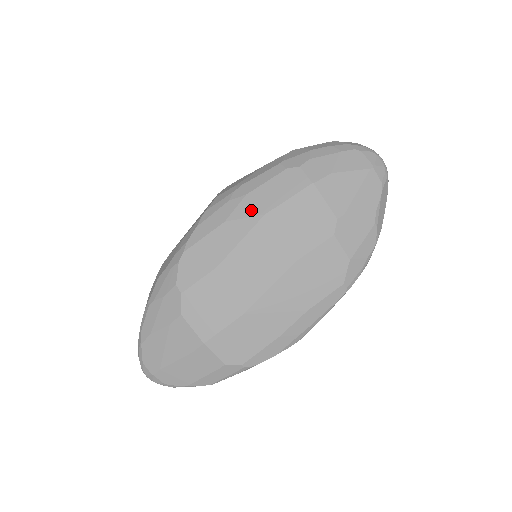
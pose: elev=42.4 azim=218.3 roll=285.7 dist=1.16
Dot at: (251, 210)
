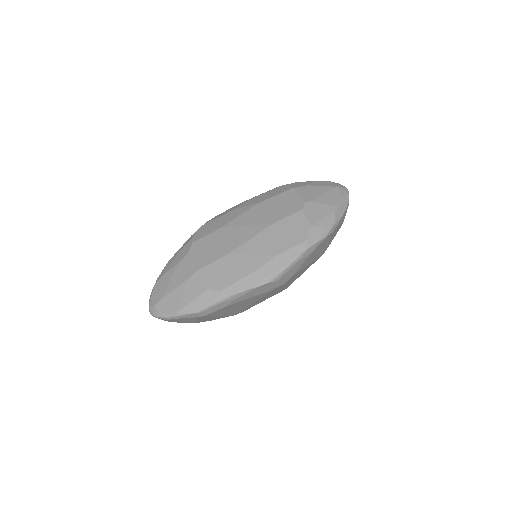
Dot at: (252, 203)
